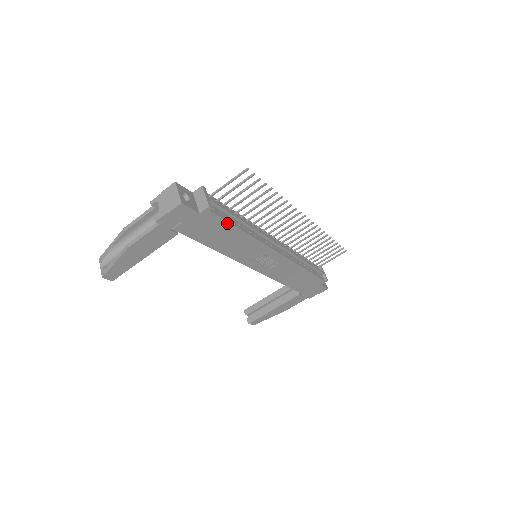
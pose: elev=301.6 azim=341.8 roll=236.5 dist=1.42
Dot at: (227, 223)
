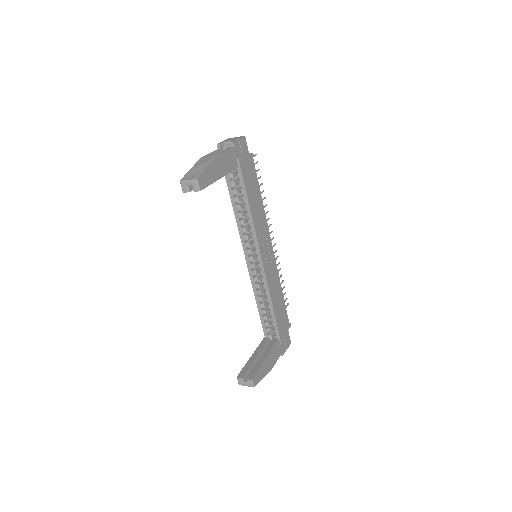
Dot at: (257, 180)
